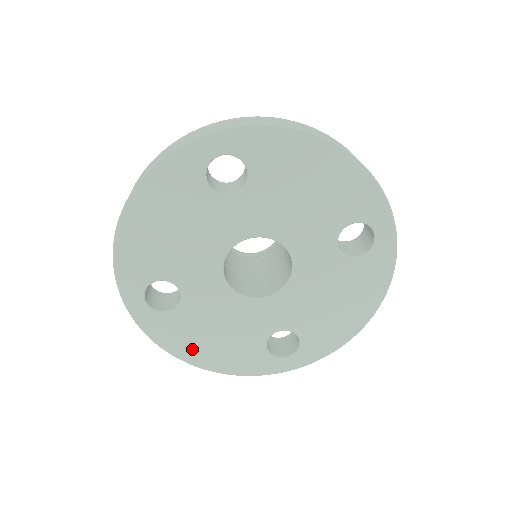
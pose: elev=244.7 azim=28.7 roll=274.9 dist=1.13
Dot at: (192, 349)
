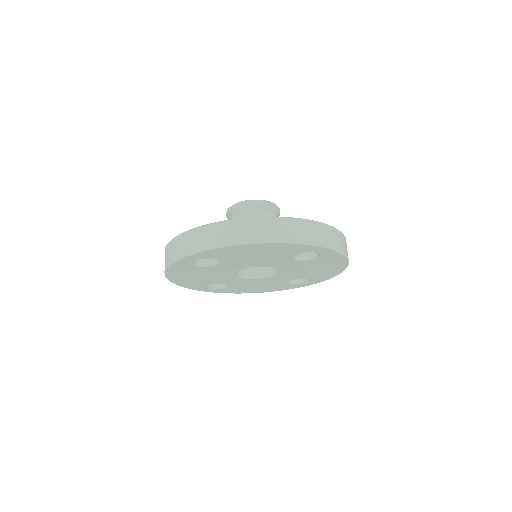
Dot at: (249, 291)
